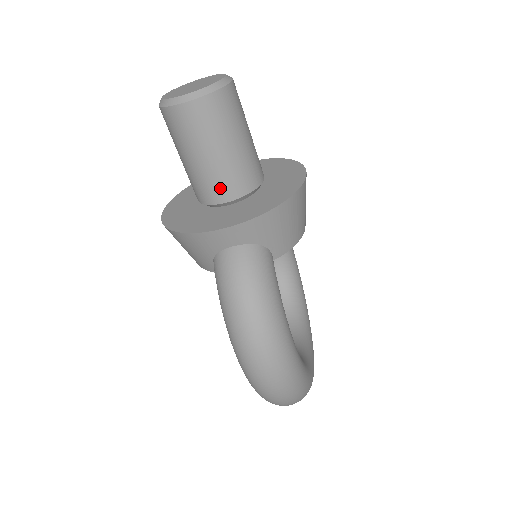
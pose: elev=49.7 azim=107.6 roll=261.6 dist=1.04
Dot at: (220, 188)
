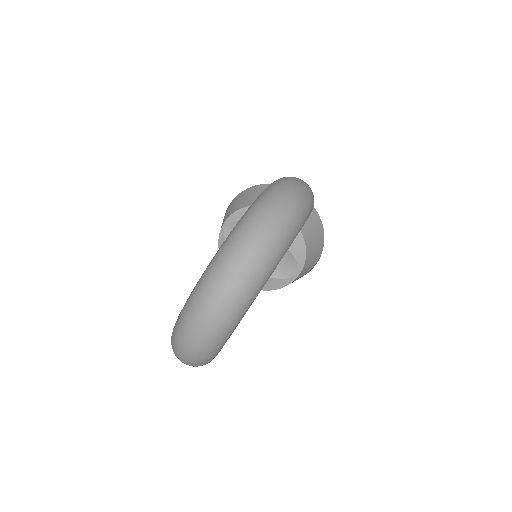
Dot at: occluded
